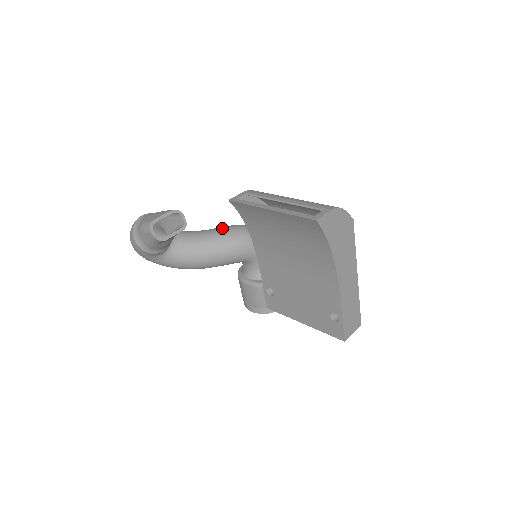
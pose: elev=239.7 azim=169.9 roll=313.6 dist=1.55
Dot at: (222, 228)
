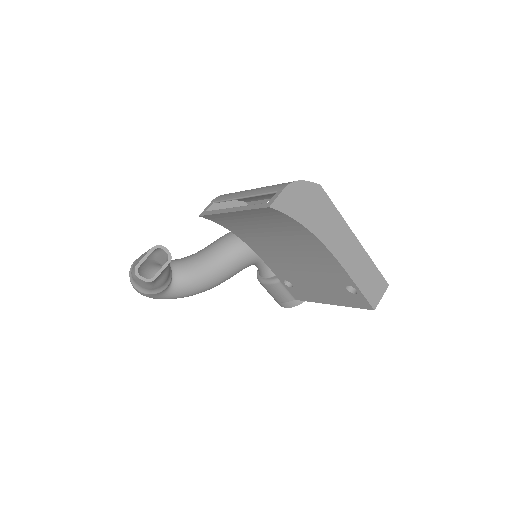
Dot at: (216, 241)
